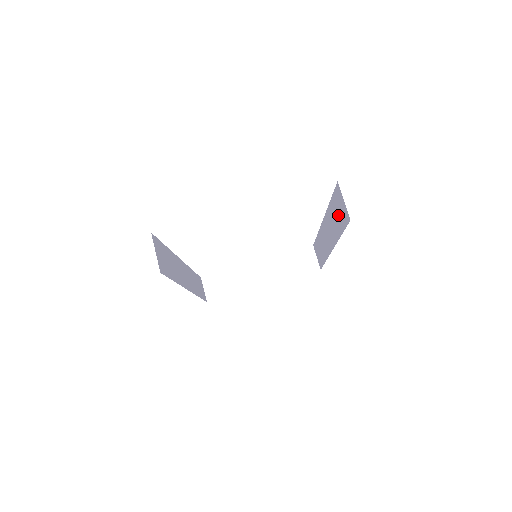
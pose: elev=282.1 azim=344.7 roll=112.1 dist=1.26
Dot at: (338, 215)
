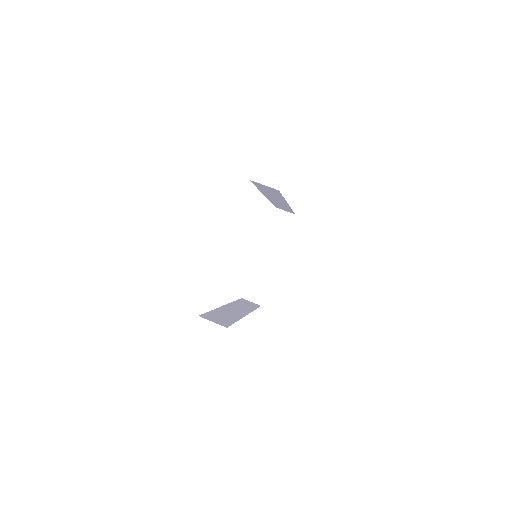
Dot at: (270, 191)
